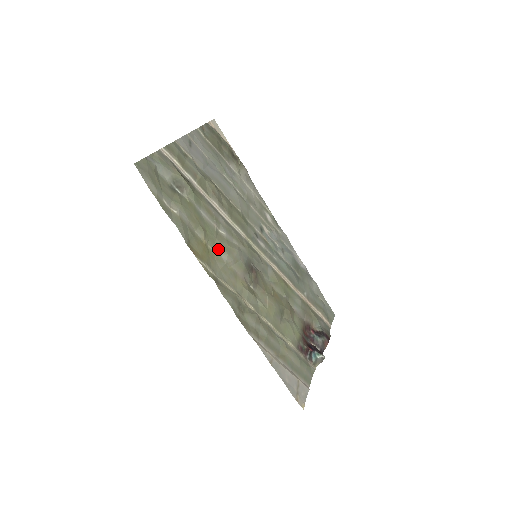
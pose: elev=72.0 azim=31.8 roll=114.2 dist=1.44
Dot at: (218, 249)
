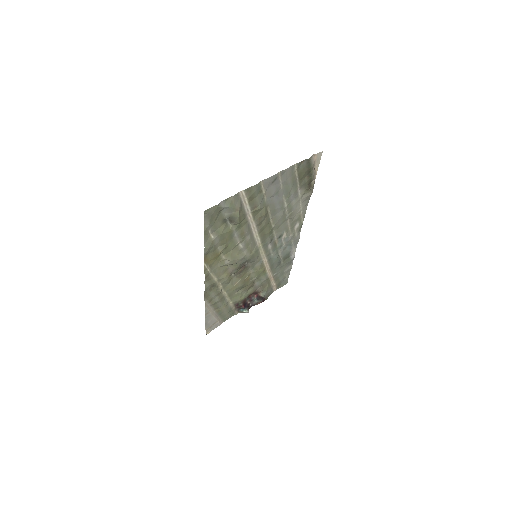
Dot at: (227, 256)
